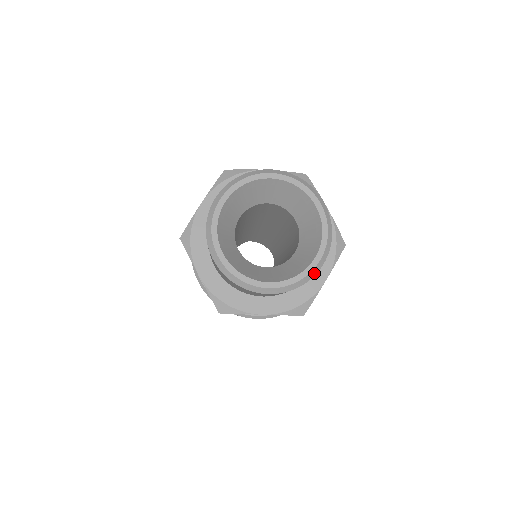
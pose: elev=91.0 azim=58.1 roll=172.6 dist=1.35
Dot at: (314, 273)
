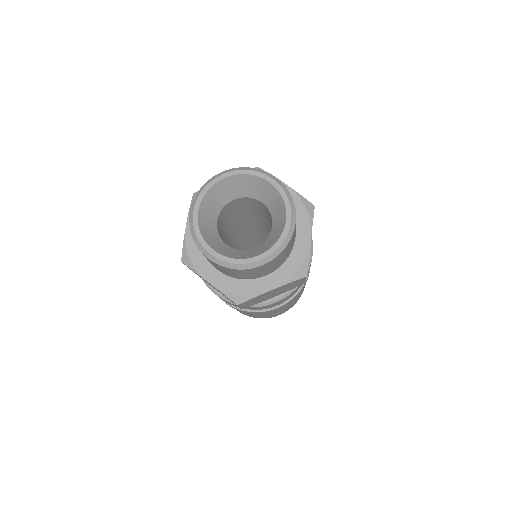
Dot at: (291, 233)
